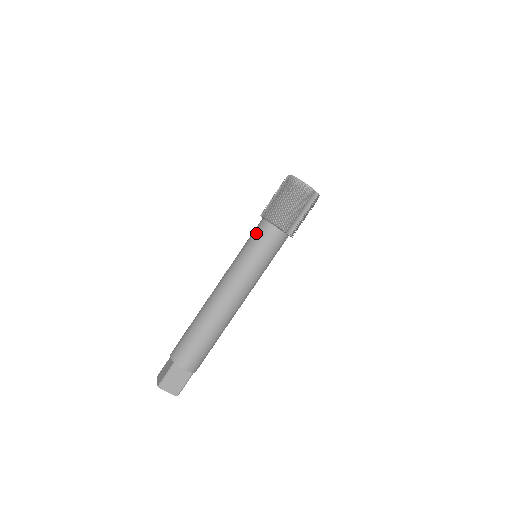
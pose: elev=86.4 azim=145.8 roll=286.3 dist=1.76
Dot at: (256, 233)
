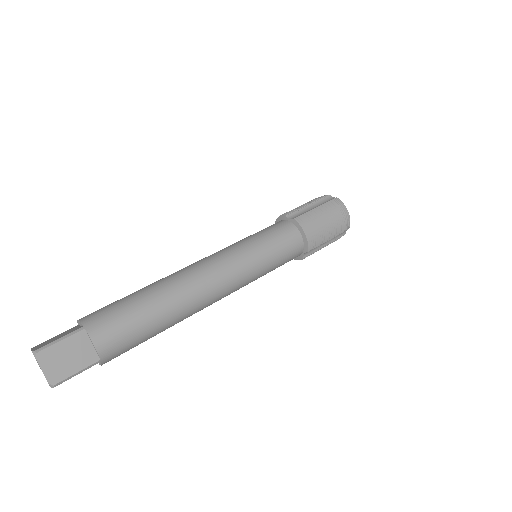
Dot at: occluded
